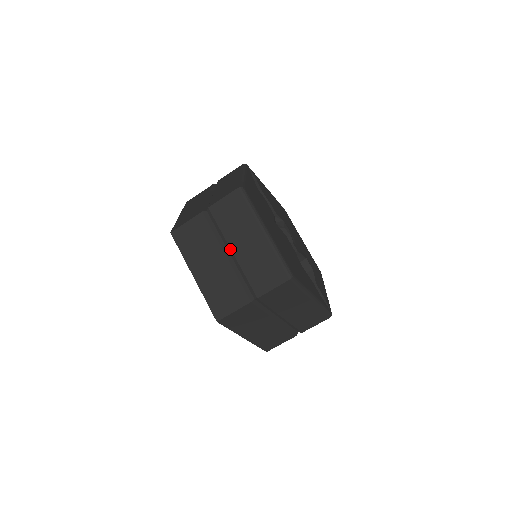
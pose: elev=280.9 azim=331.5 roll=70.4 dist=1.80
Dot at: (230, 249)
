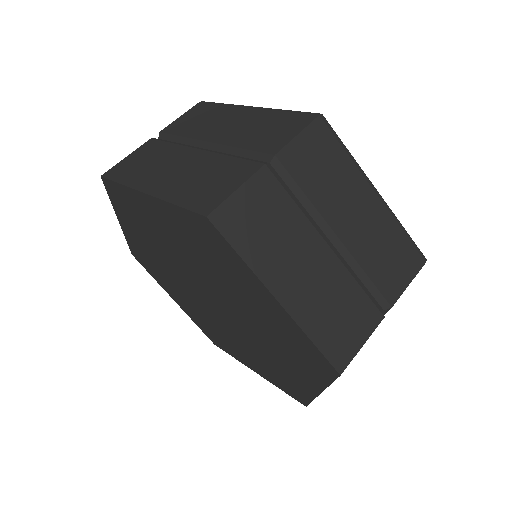
Dot at: (205, 142)
